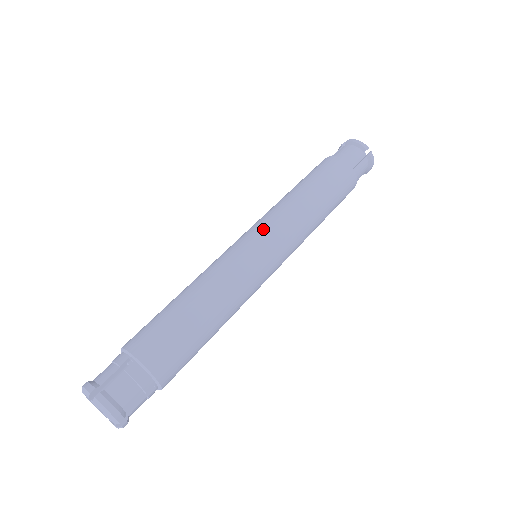
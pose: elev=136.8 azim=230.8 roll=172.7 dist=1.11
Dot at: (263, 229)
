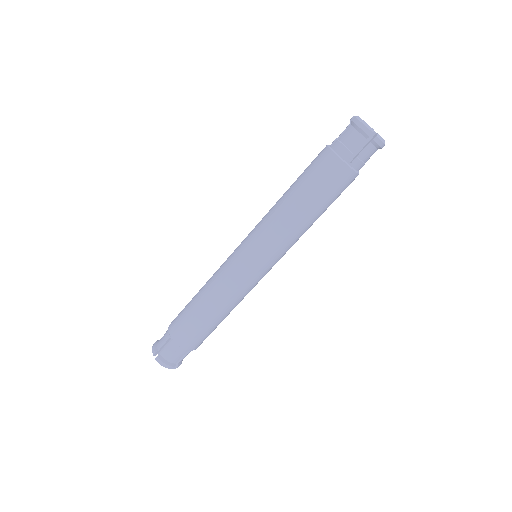
Dot at: (252, 244)
